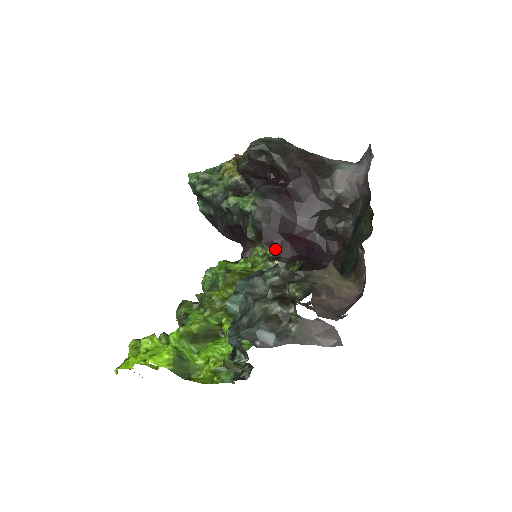
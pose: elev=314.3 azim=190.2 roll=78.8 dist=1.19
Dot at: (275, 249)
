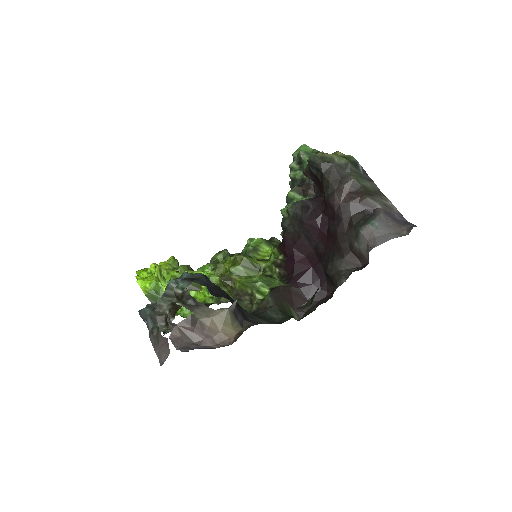
Dot at: (284, 258)
